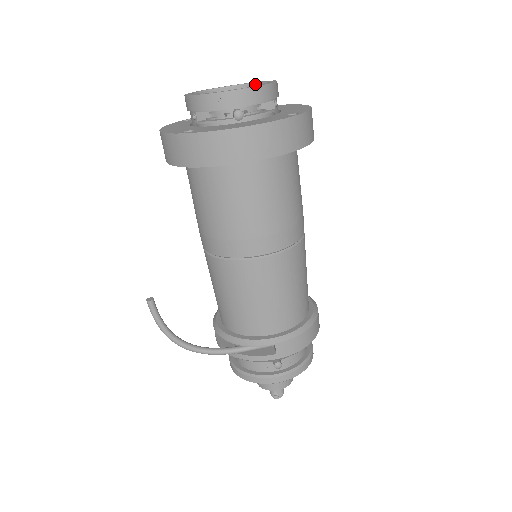
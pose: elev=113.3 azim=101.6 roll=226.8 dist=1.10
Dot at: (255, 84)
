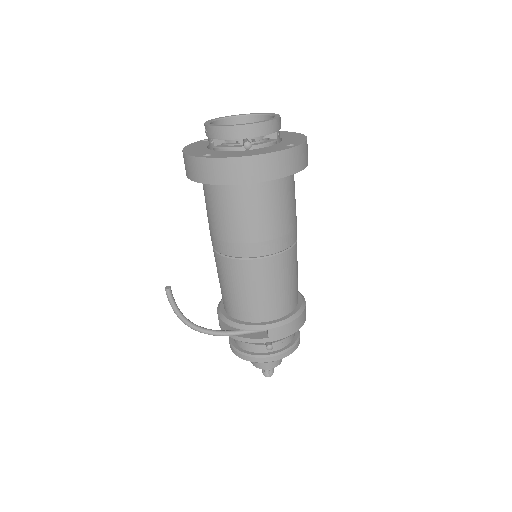
Dot at: (262, 115)
